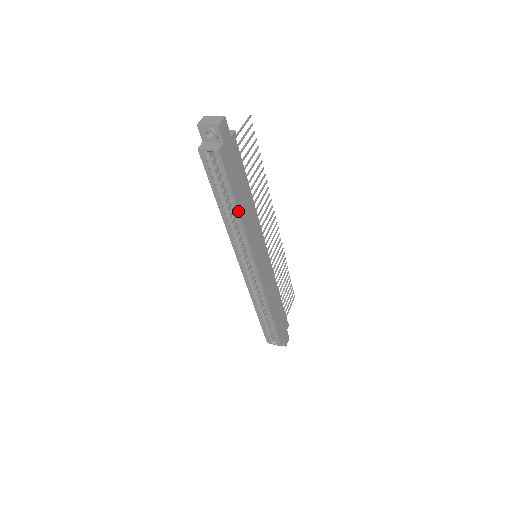
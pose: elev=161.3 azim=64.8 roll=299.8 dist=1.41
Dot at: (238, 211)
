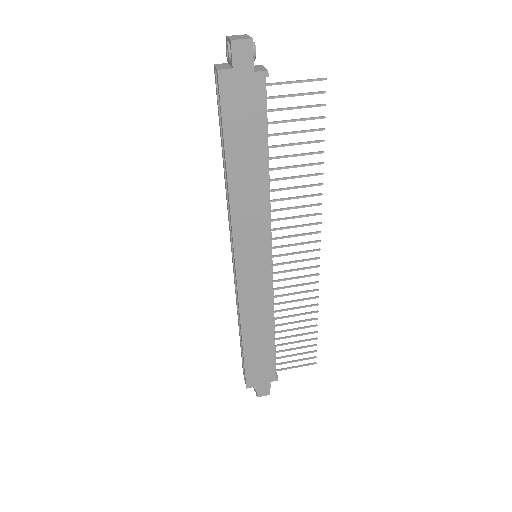
Dot at: (227, 169)
